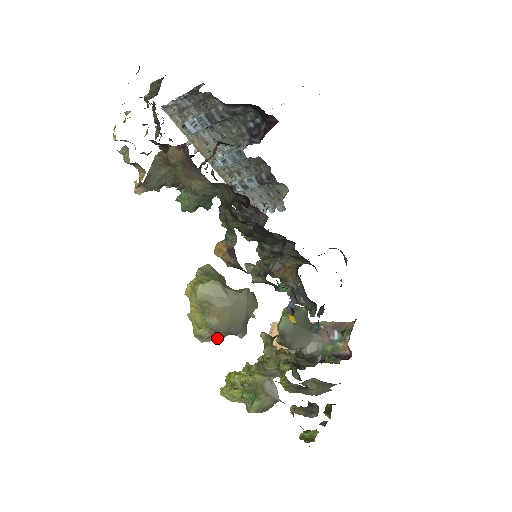
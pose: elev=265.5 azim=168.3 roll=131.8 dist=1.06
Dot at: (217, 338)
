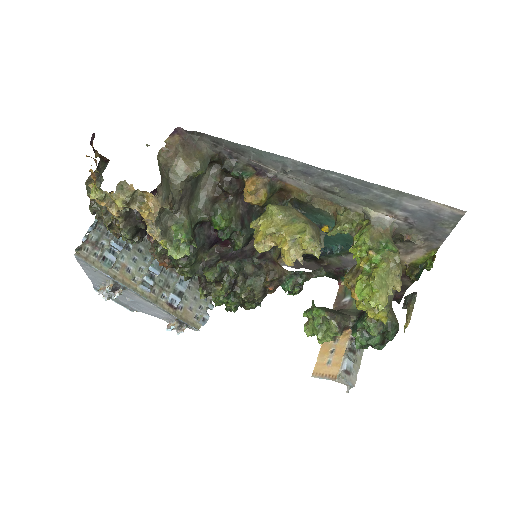
Dot at: (319, 239)
